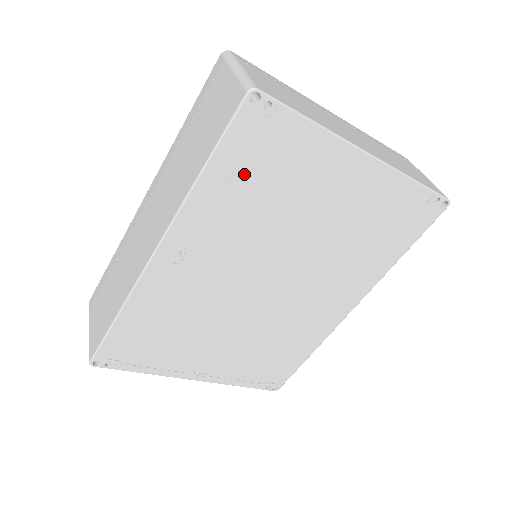
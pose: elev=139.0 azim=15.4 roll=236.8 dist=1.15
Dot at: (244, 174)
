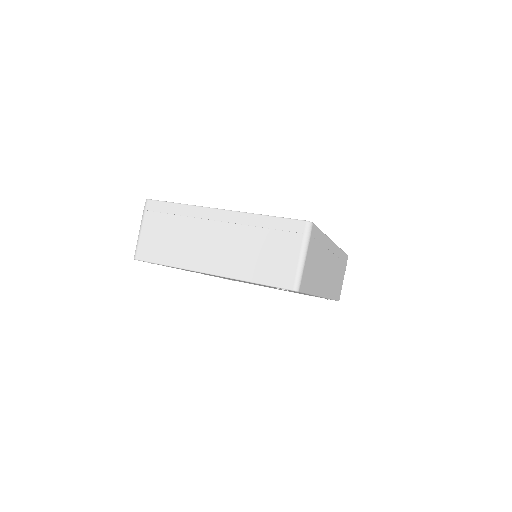
Dot at: occluded
